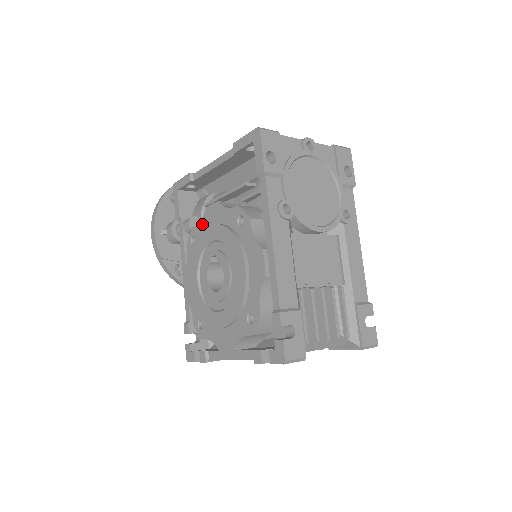
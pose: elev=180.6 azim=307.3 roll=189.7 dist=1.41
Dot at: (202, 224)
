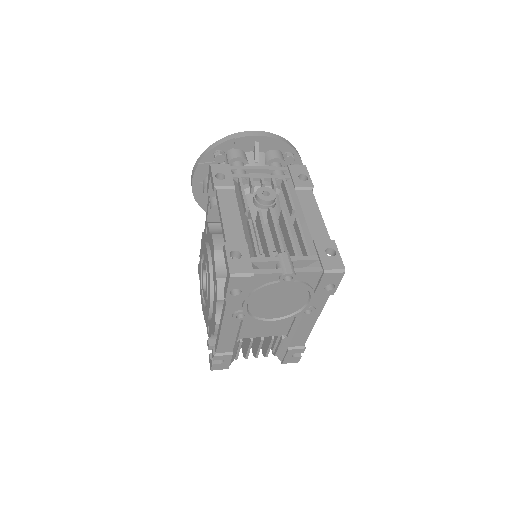
Dot at: (209, 237)
